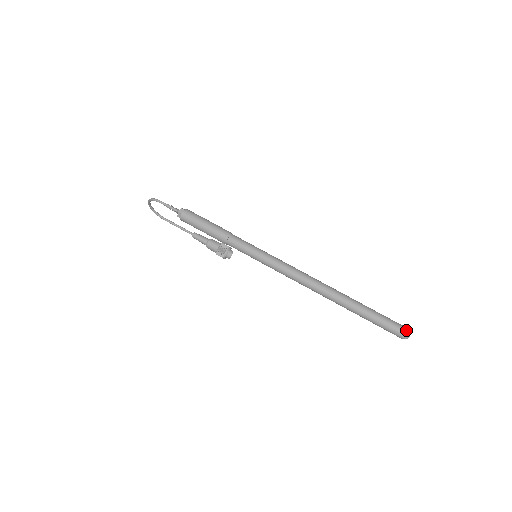
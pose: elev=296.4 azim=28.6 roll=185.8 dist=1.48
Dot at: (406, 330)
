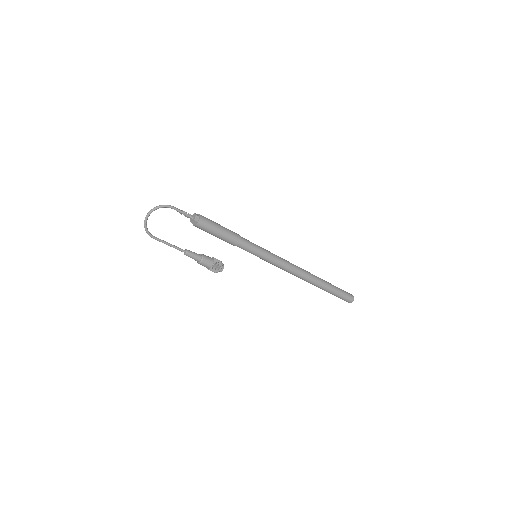
Dot at: occluded
